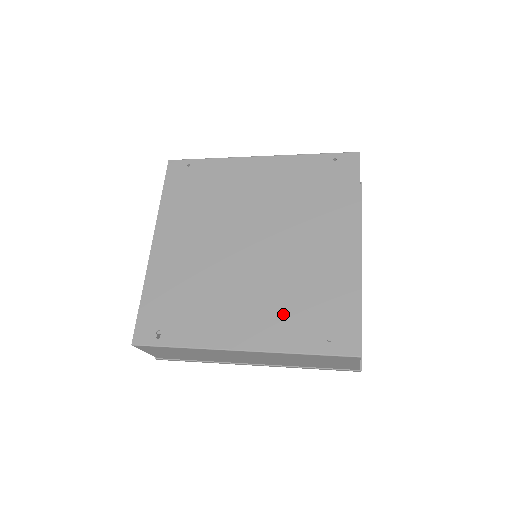
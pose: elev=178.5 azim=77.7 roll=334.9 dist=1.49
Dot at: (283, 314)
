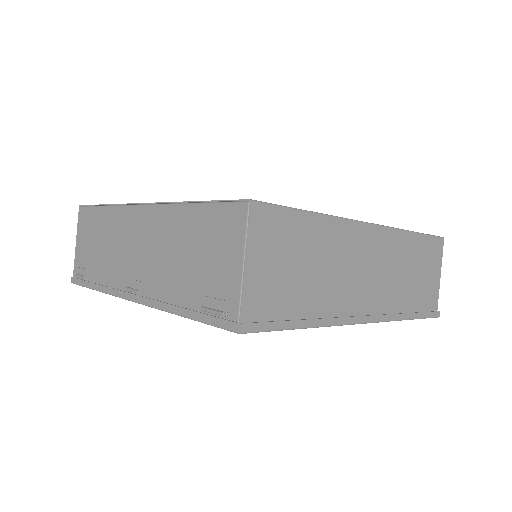
Dot at: occluded
